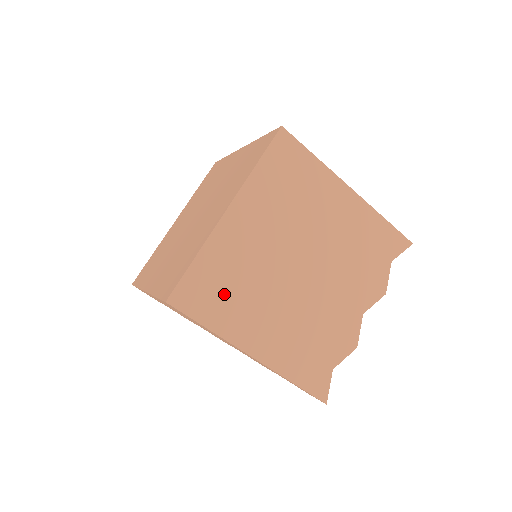
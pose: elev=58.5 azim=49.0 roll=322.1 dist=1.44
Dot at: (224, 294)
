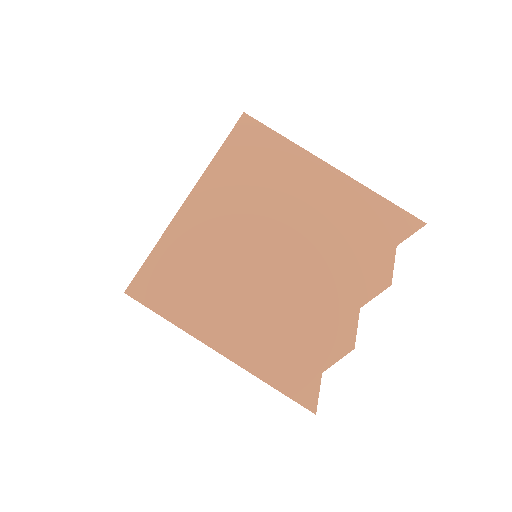
Dot at: (185, 285)
